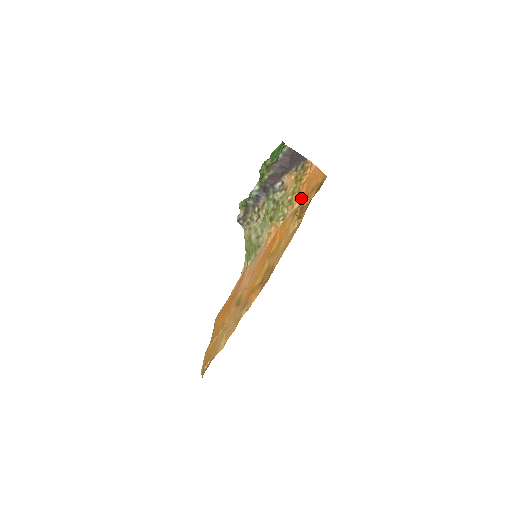
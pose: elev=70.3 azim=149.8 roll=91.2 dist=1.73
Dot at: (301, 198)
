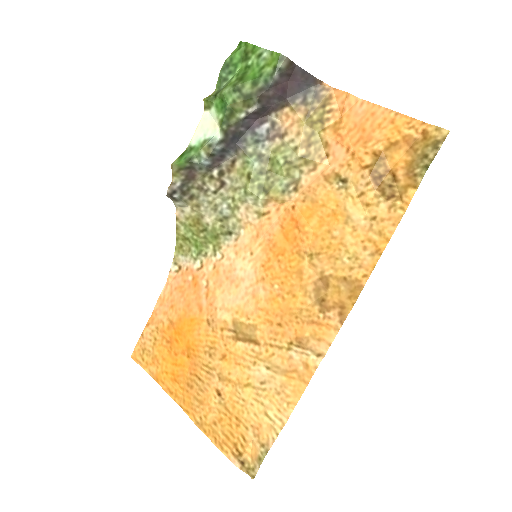
Dot at: (343, 155)
